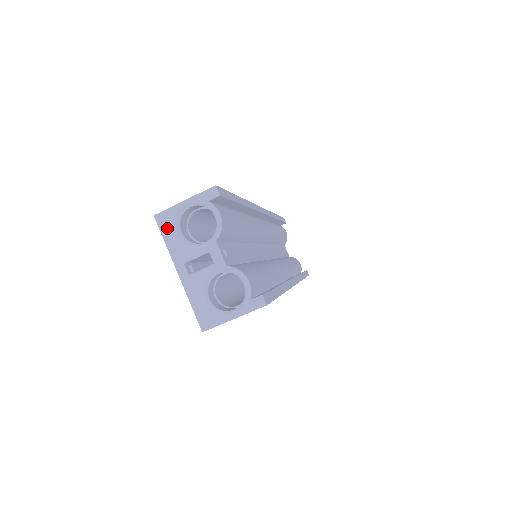
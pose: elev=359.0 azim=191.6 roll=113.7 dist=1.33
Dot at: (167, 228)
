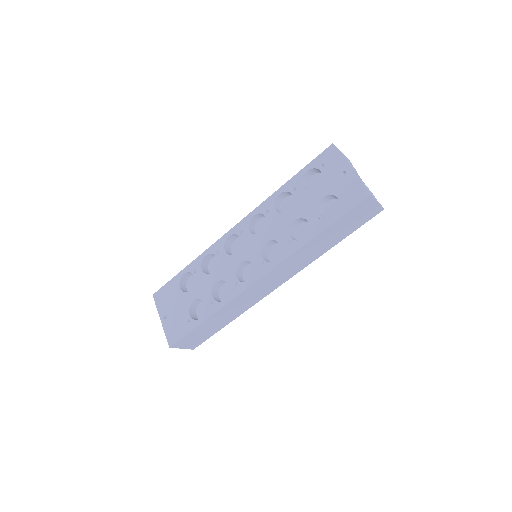
Dot at: (339, 152)
